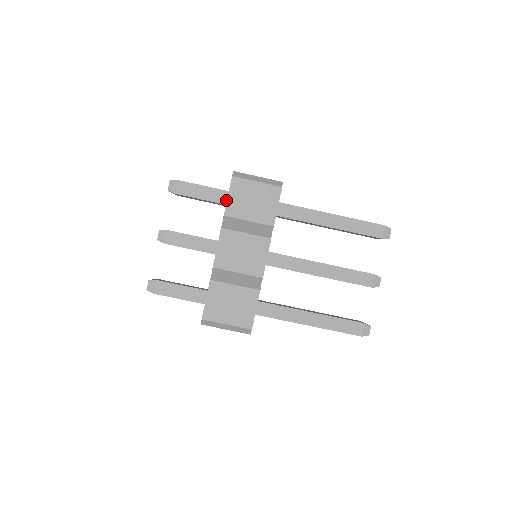
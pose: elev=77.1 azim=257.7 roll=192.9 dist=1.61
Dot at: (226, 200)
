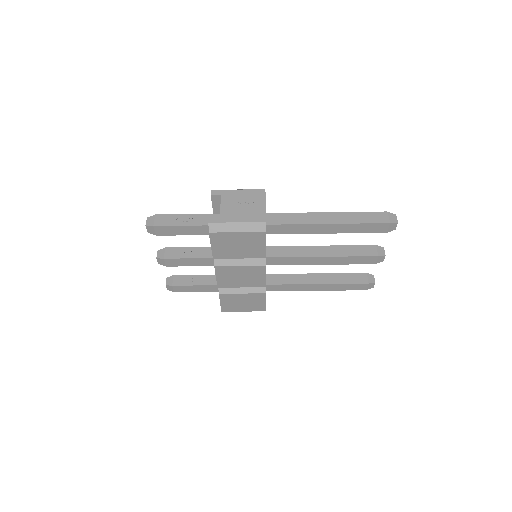
Dot at: occluded
